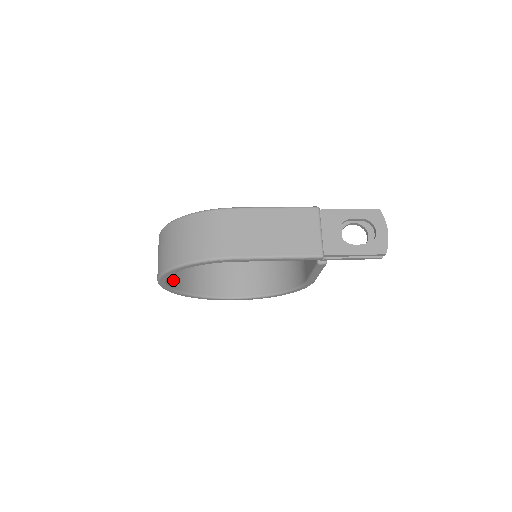
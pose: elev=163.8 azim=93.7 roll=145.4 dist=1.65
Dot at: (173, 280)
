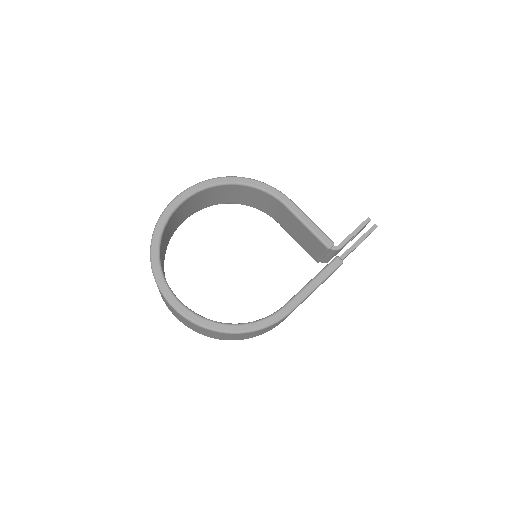
Dot at: occluded
